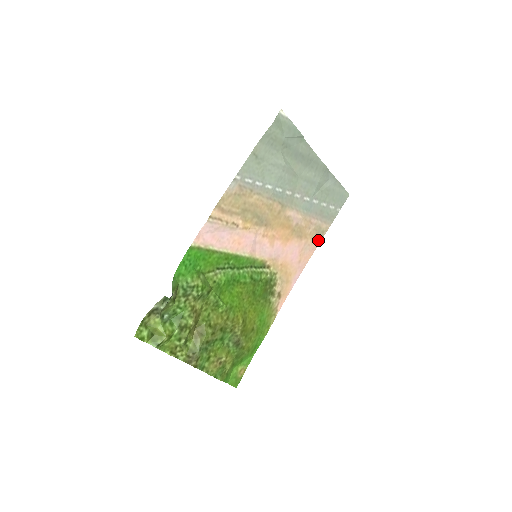
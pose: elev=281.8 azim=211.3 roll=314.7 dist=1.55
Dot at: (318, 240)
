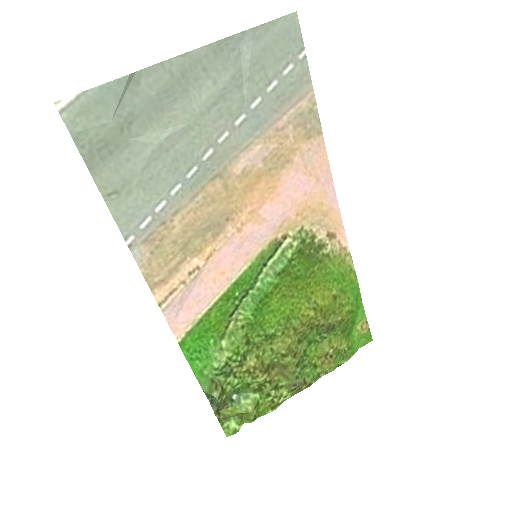
Dot at: (315, 127)
